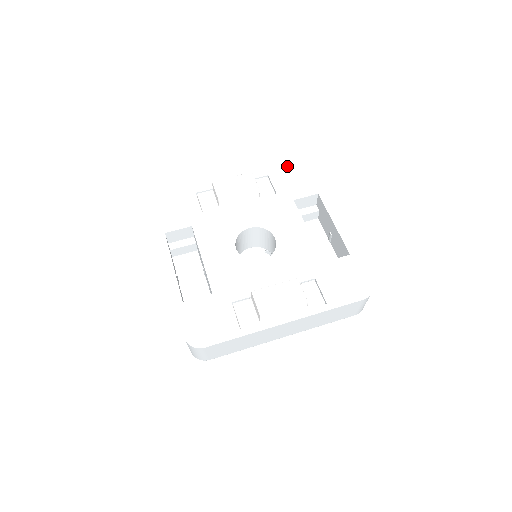
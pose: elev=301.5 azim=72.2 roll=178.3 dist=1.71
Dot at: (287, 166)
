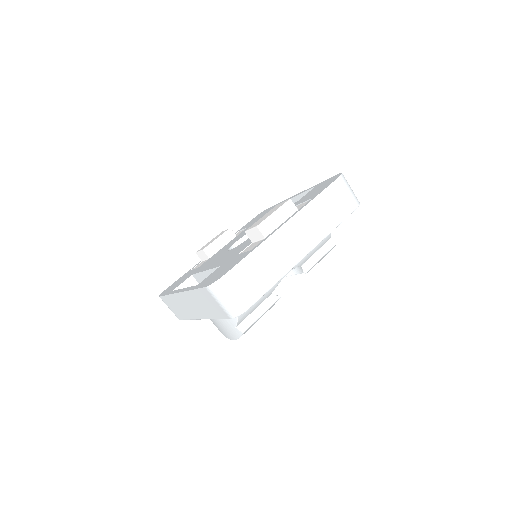
Dot at: occluded
